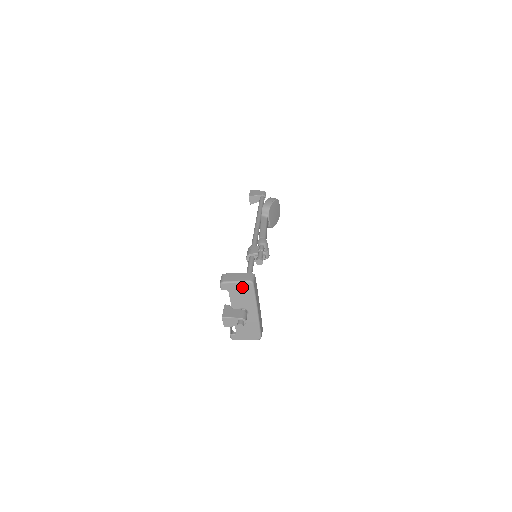
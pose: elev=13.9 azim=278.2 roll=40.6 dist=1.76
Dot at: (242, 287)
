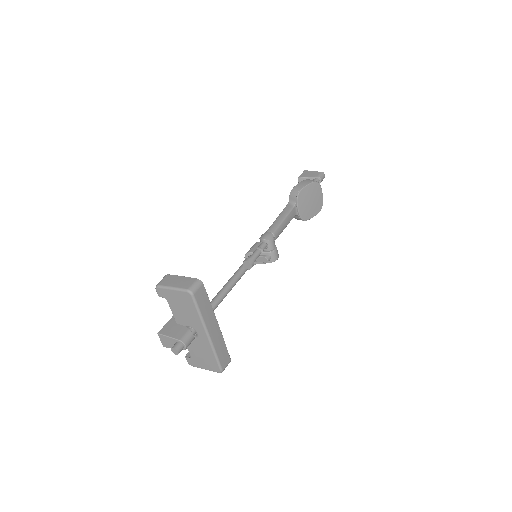
Dot at: (180, 297)
